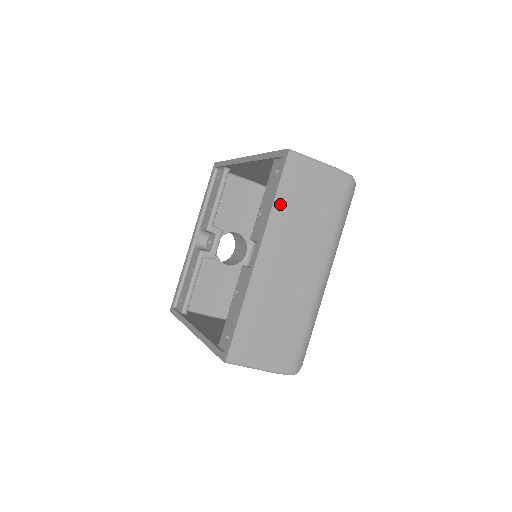
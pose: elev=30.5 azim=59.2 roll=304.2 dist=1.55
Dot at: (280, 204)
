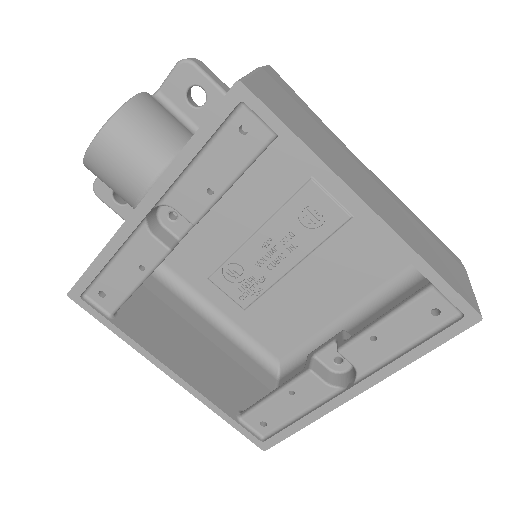
Dot at: occluded
